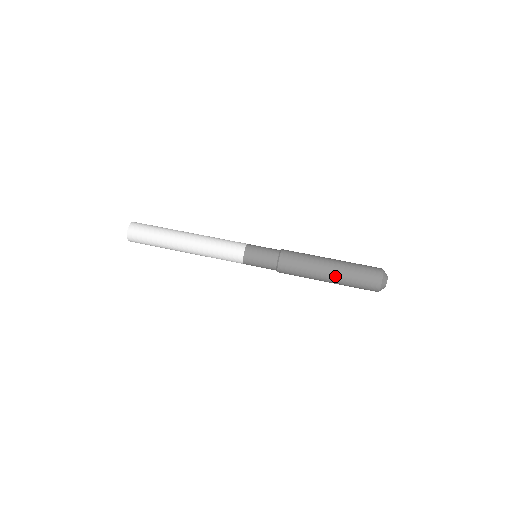
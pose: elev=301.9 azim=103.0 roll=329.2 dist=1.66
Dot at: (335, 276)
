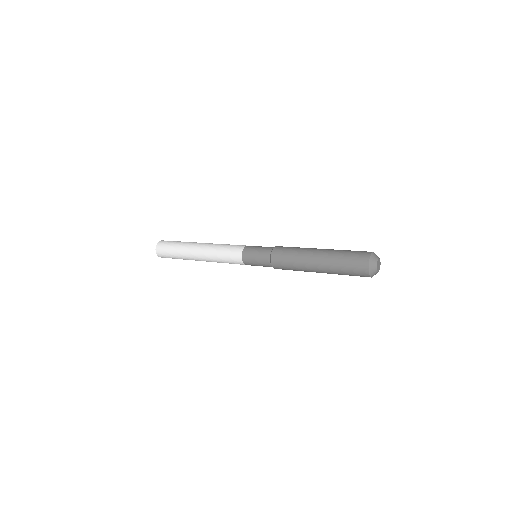
Dot at: (324, 253)
